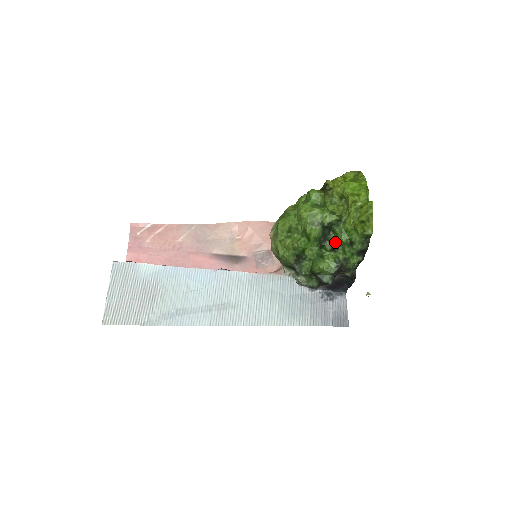
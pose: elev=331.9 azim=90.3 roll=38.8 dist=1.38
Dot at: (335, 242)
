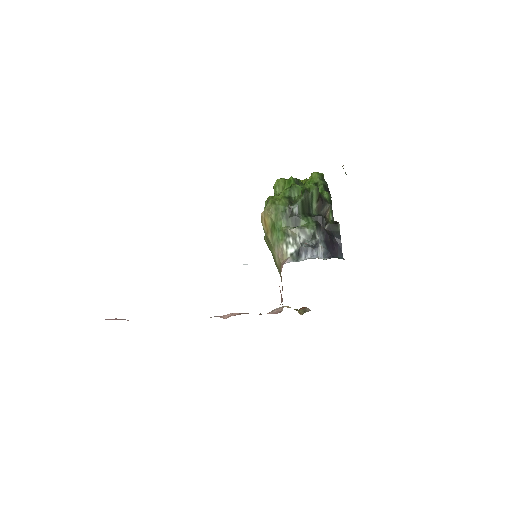
Dot at: occluded
